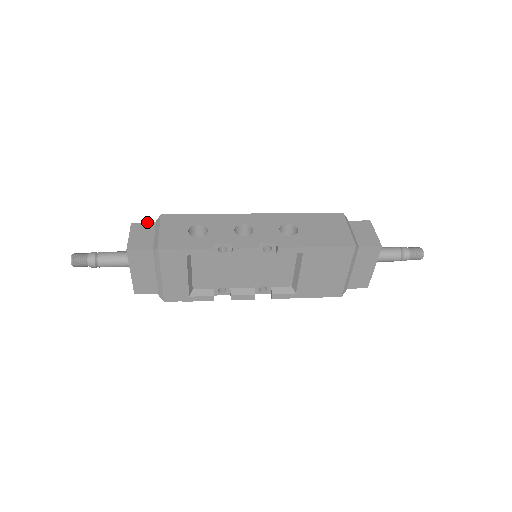
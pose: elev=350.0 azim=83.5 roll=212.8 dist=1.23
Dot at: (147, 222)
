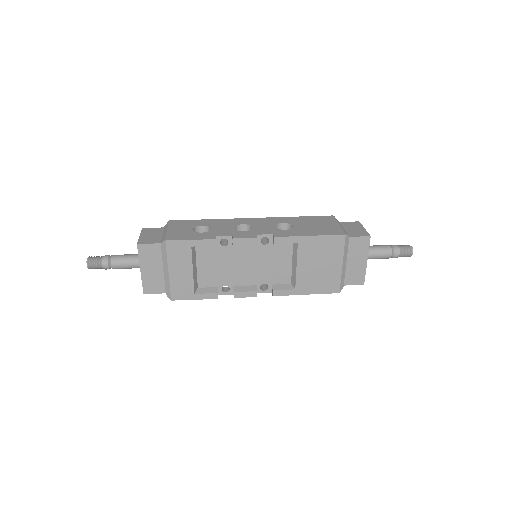
Dot at: occluded
